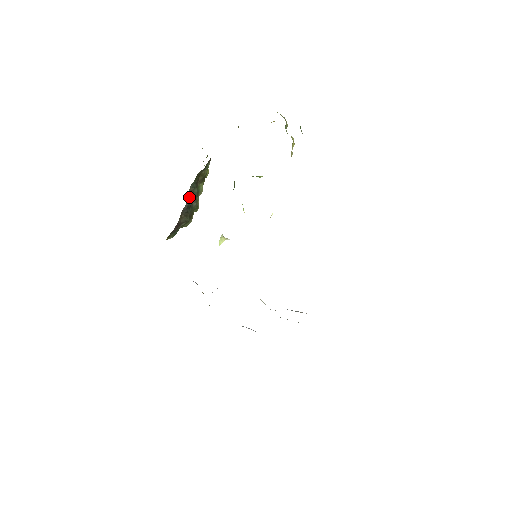
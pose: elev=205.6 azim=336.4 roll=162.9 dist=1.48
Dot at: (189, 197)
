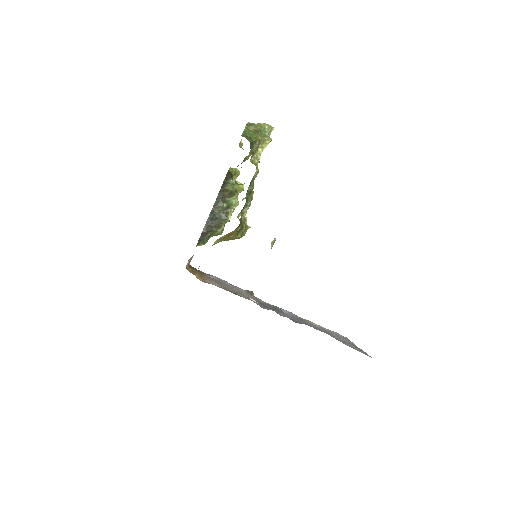
Dot at: (214, 211)
